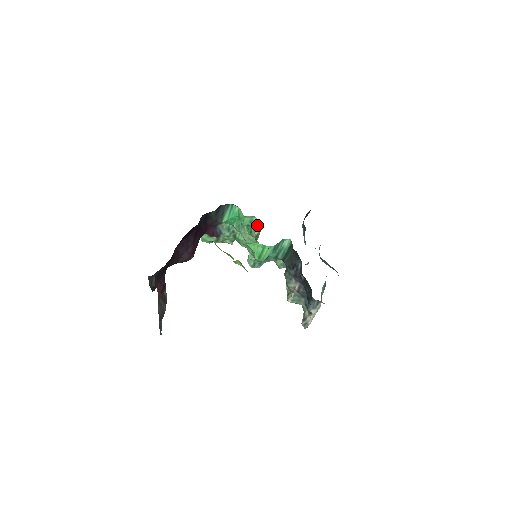
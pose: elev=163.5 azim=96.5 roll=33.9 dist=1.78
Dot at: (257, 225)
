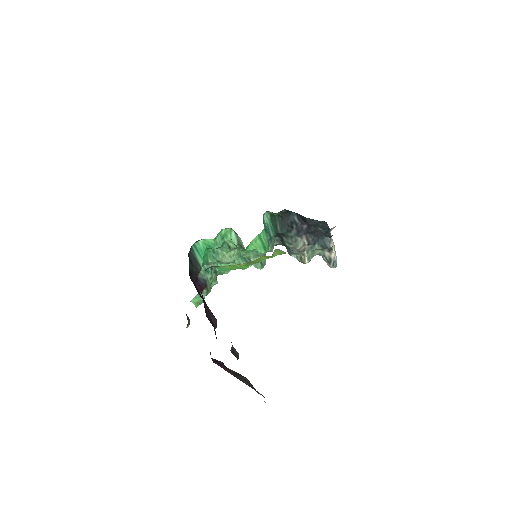
Dot at: (229, 235)
